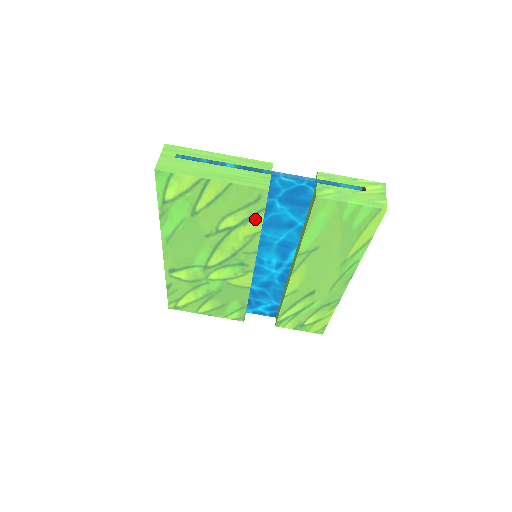
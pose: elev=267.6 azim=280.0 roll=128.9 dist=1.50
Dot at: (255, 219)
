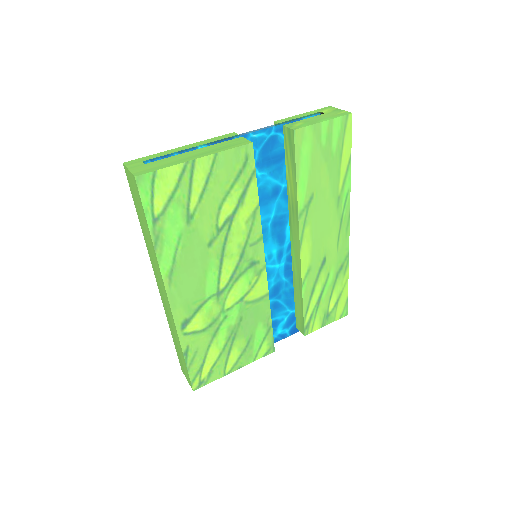
Dot at: (250, 190)
